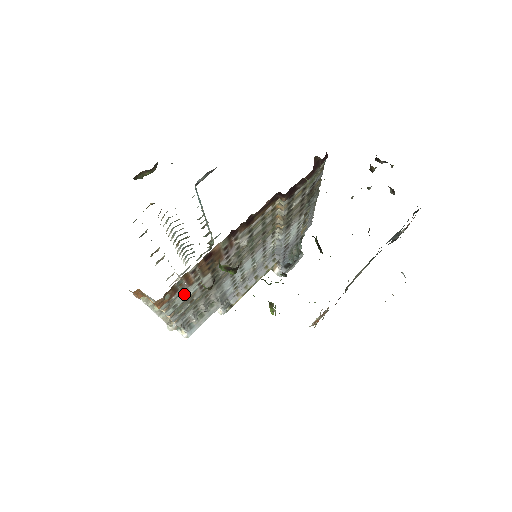
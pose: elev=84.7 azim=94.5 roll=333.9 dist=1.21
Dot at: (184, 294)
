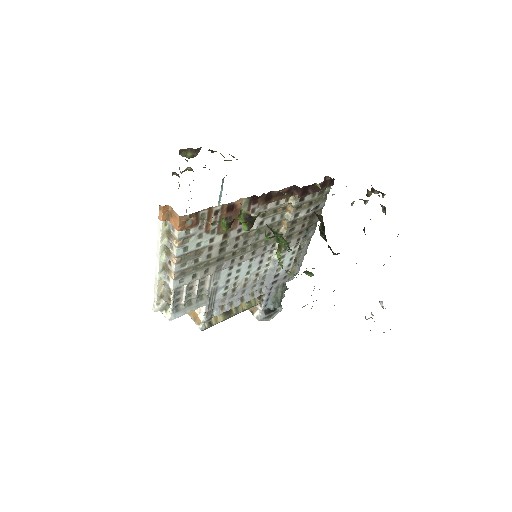
Dot at: (198, 240)
